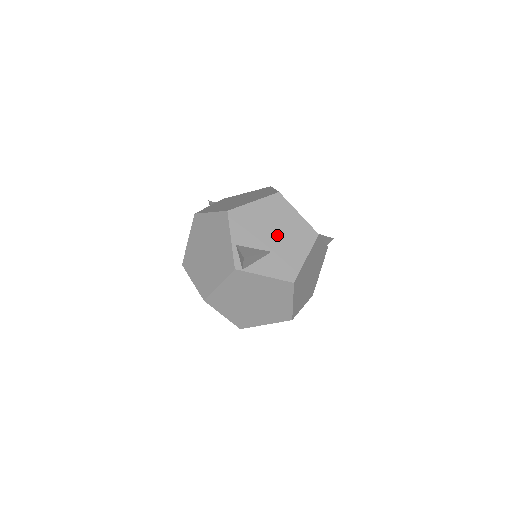
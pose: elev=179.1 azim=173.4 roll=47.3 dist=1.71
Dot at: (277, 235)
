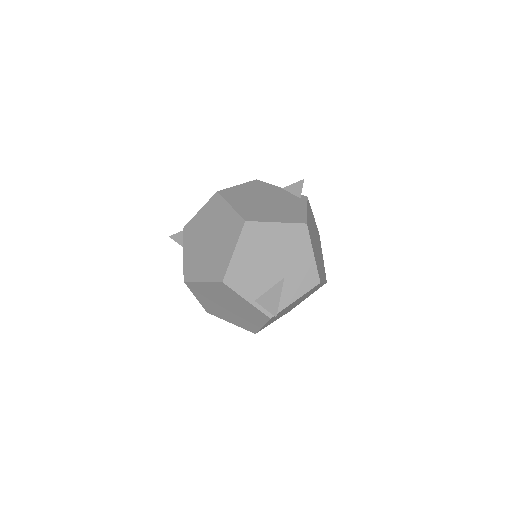
Dot at: (276, 260)
